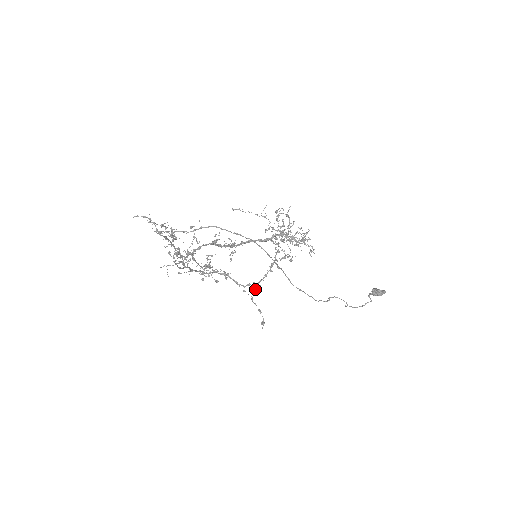
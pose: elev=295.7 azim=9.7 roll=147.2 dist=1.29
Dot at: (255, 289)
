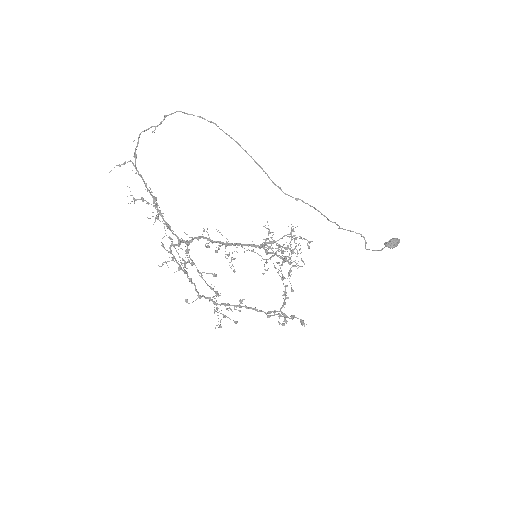
Dot at: (282, 325)
